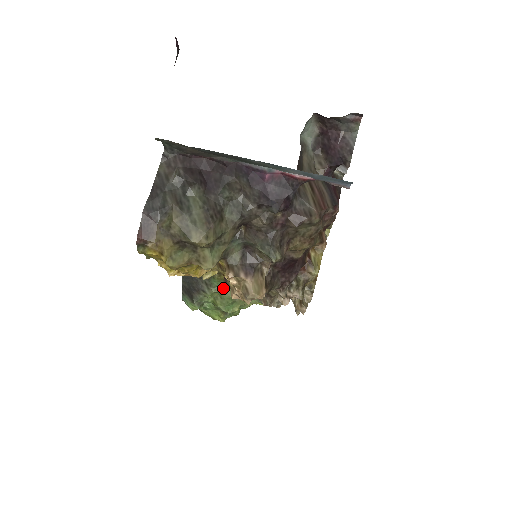
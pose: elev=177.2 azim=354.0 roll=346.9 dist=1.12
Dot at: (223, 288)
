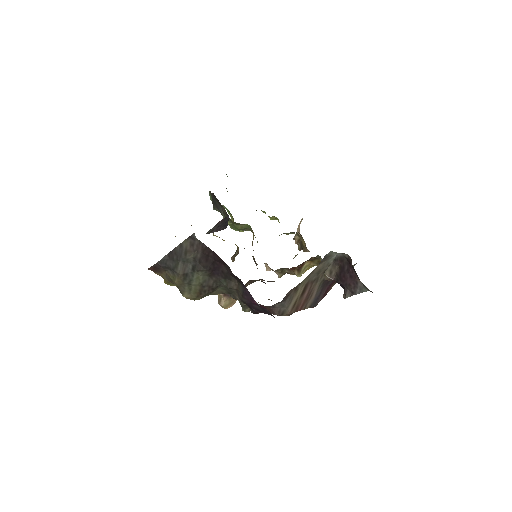
Dot at: (236, 223)
